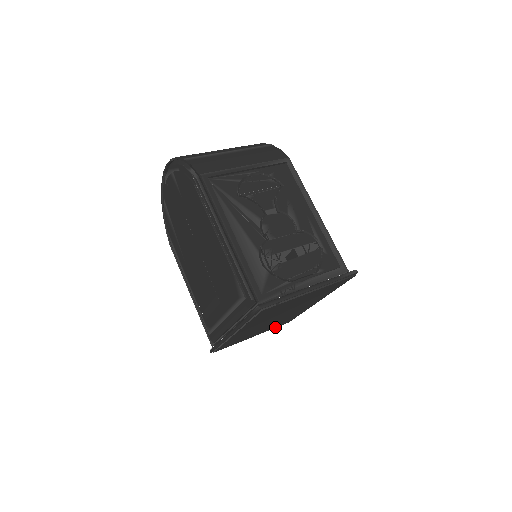
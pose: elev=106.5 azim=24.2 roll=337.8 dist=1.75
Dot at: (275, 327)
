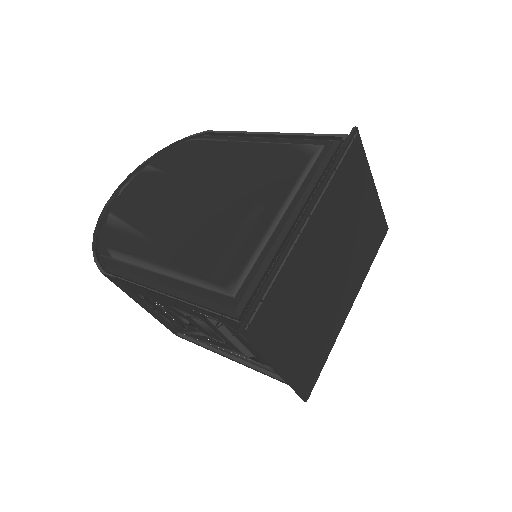
Dot at: (299, 383)
